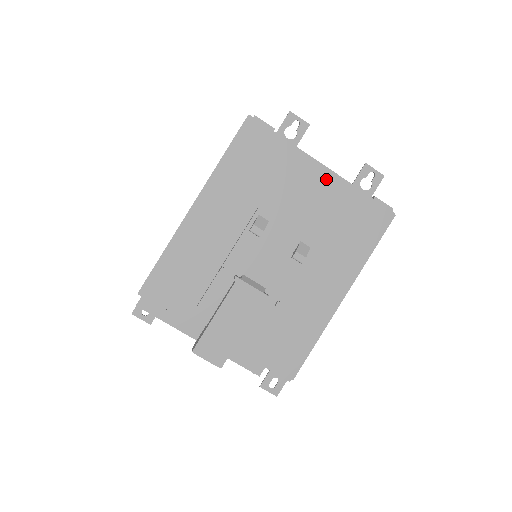
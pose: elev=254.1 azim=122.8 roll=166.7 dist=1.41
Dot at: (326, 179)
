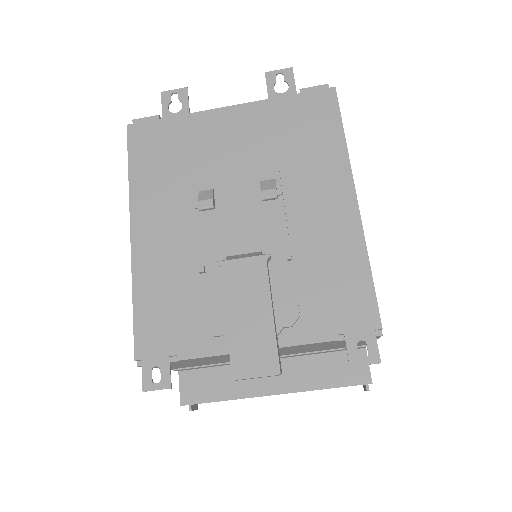
Dot at: (239, 114)
